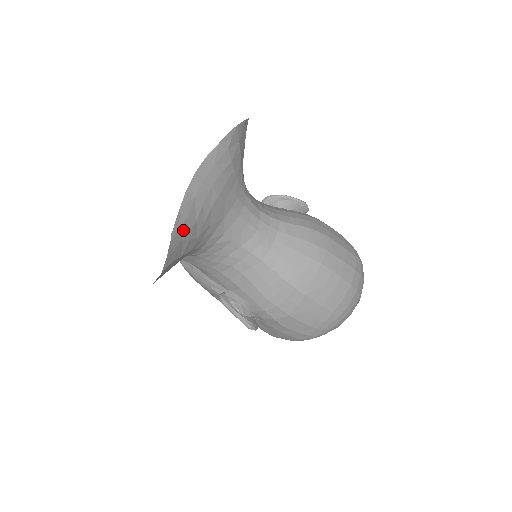
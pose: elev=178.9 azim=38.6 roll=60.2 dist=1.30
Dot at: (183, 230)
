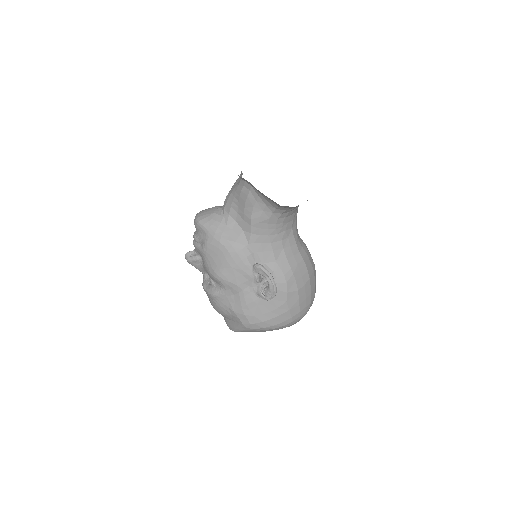
Dot at: occluded
